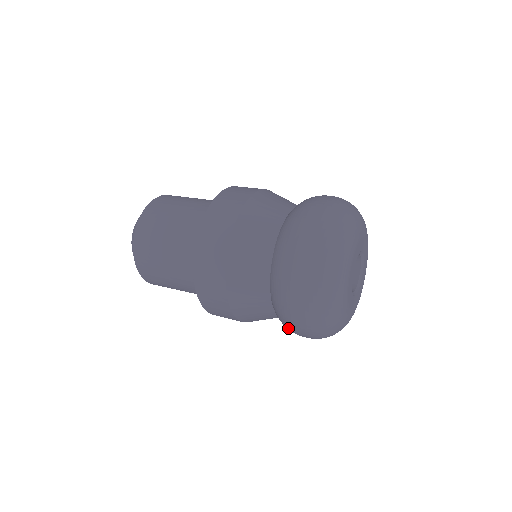
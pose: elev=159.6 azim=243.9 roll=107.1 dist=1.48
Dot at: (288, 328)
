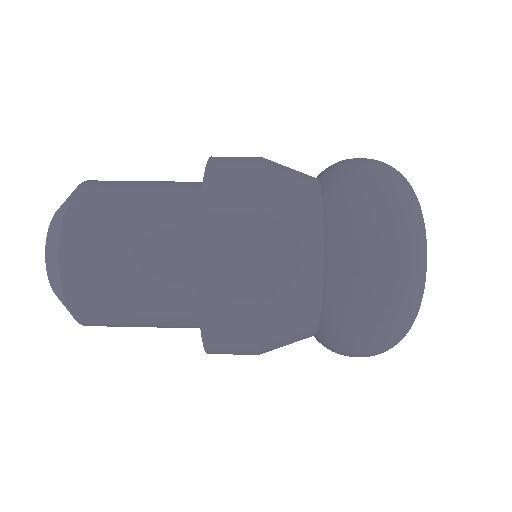
Dot at: occluded
